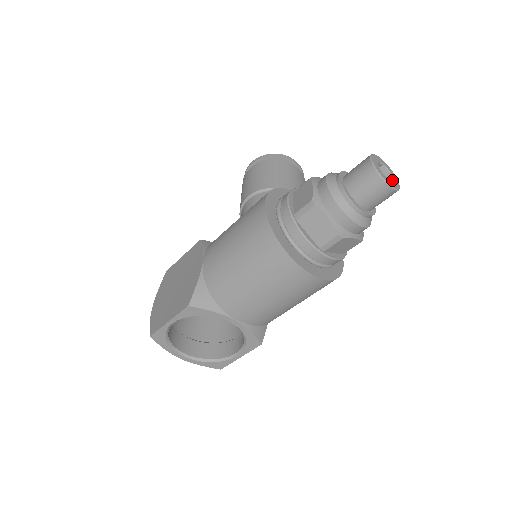
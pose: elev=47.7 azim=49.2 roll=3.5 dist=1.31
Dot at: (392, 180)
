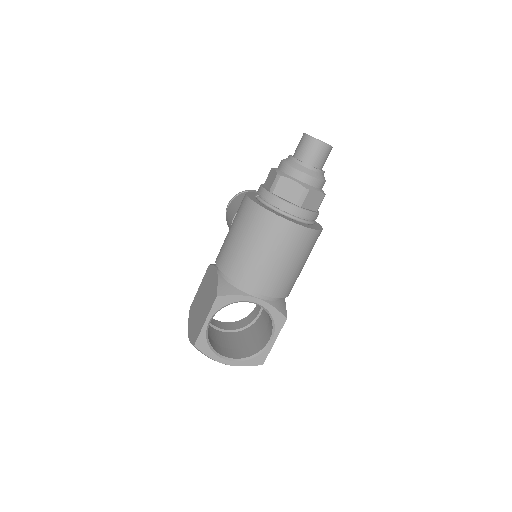
Dot at: occluded
